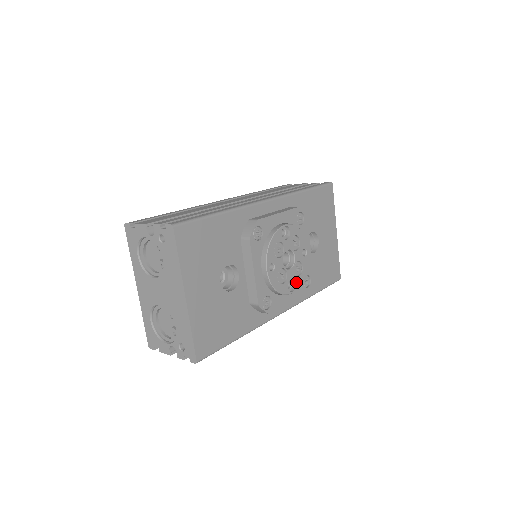
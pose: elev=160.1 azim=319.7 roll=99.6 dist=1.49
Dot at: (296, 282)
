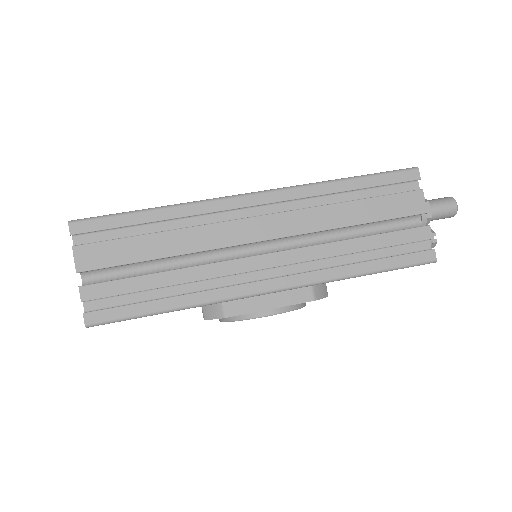
Dot at: occluded
